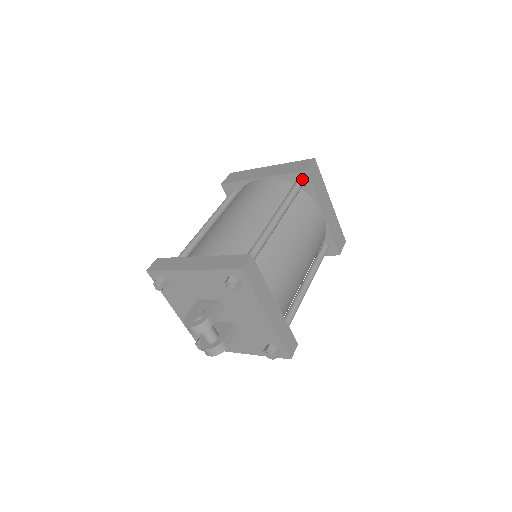
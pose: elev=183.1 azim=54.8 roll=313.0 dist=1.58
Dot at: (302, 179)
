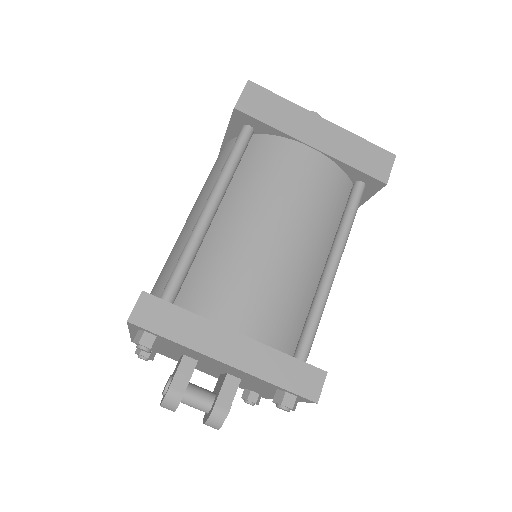
Dot at: (244, 122)
